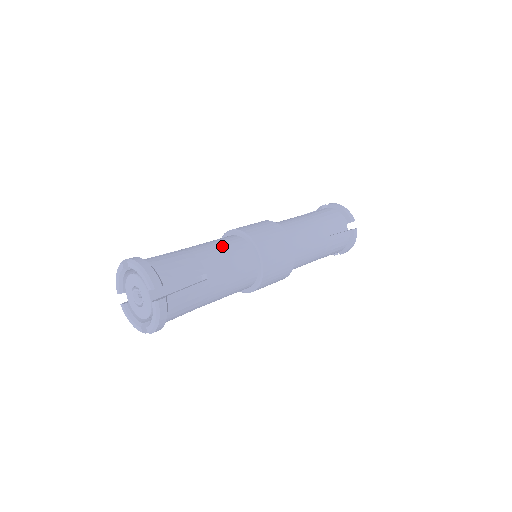
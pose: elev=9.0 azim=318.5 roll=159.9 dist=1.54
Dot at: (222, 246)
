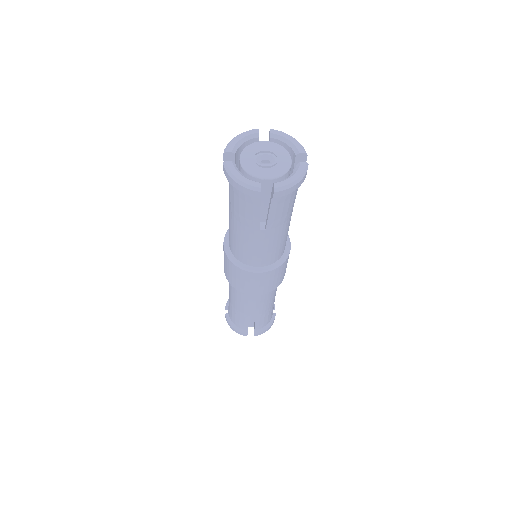
Dot at: occluded
